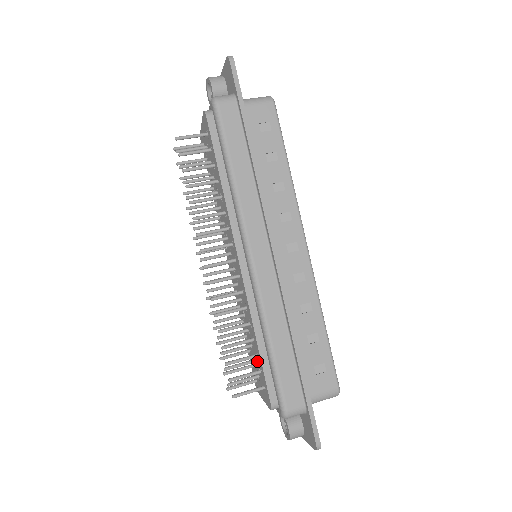
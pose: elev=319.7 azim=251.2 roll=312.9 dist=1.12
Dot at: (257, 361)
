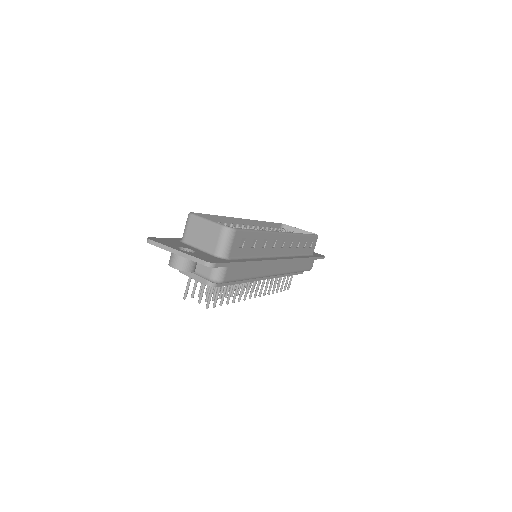
Dot at: occluded
